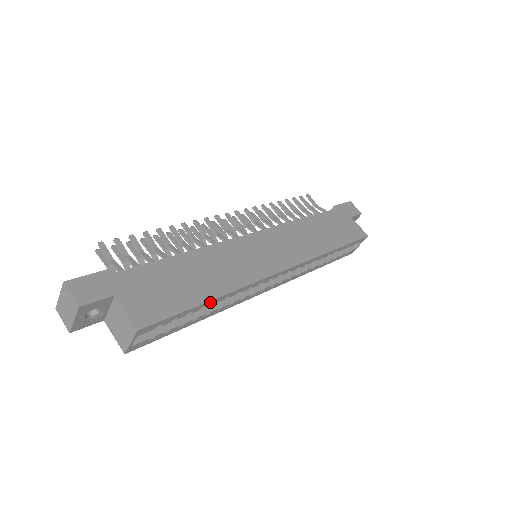
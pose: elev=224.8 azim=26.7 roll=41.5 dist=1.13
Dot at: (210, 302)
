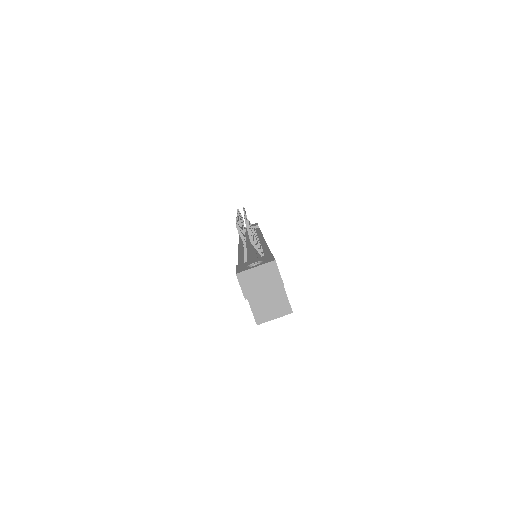
Dot at: occluded
